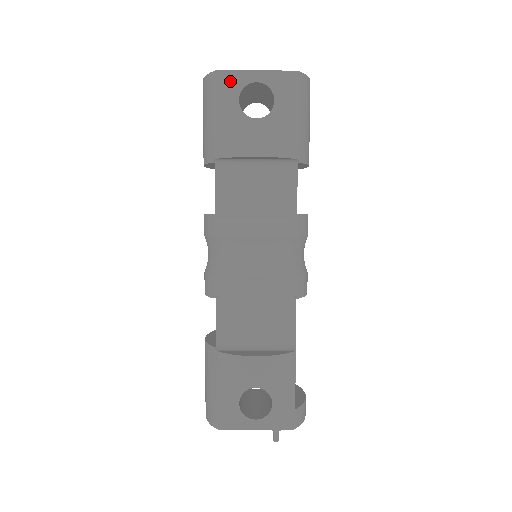
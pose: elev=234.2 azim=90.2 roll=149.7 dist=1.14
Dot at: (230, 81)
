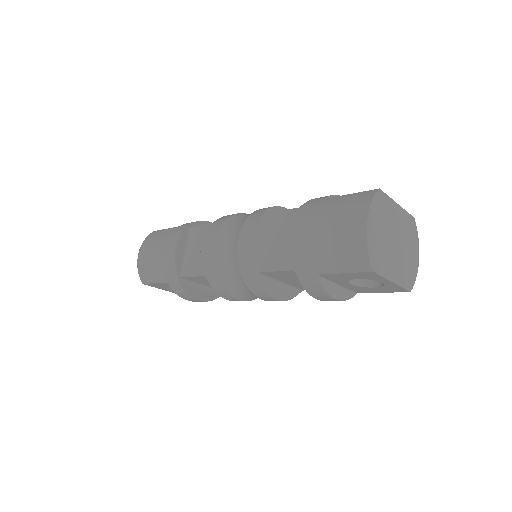
Dot at: (370, 276)
